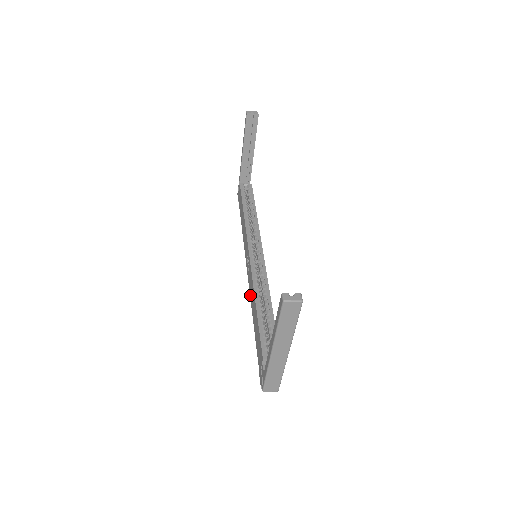
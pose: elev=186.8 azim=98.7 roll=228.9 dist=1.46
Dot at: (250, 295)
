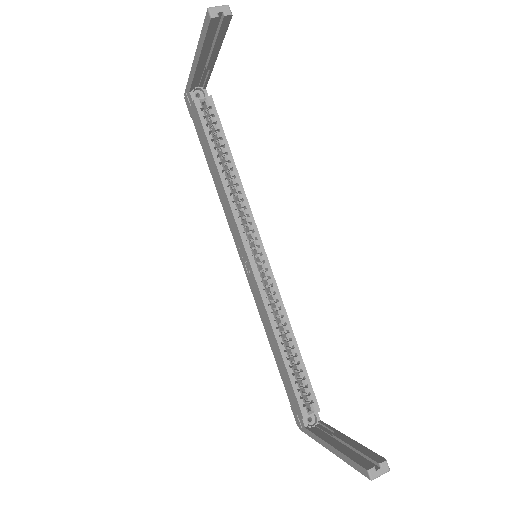
Dot at: (258, 309)
